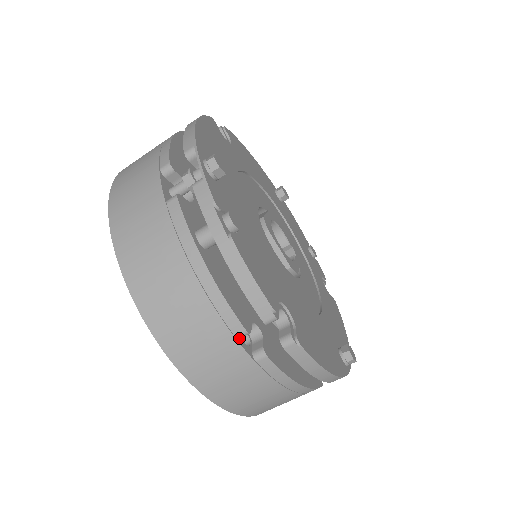
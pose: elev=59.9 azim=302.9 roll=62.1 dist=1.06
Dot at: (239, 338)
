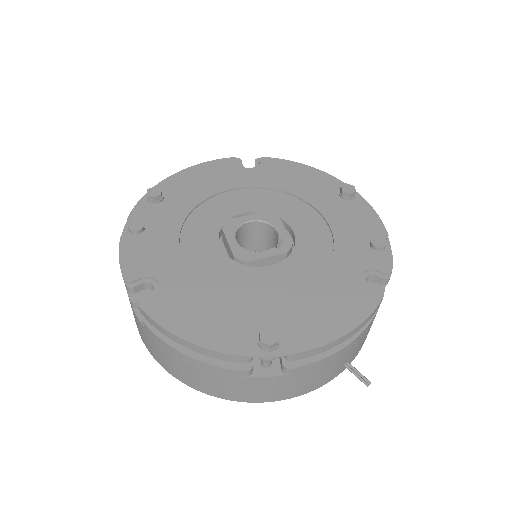
Dot at: (135, 308)
